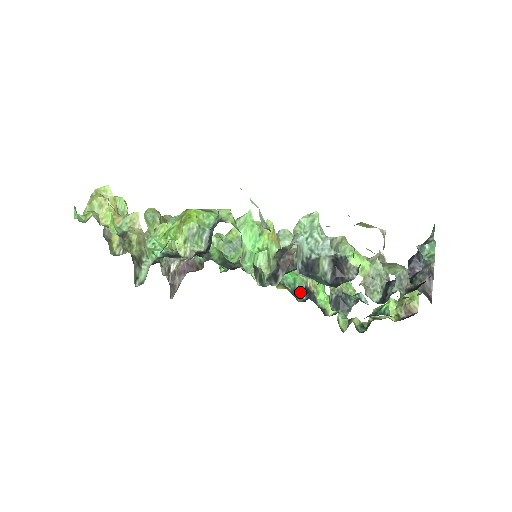
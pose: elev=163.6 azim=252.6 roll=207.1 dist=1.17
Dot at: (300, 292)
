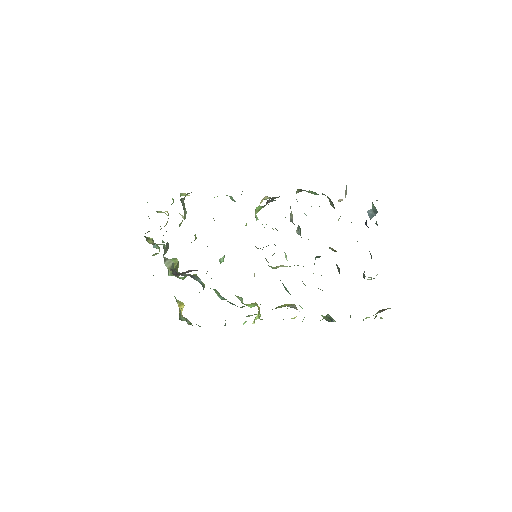
Dot at: (287, 291)
